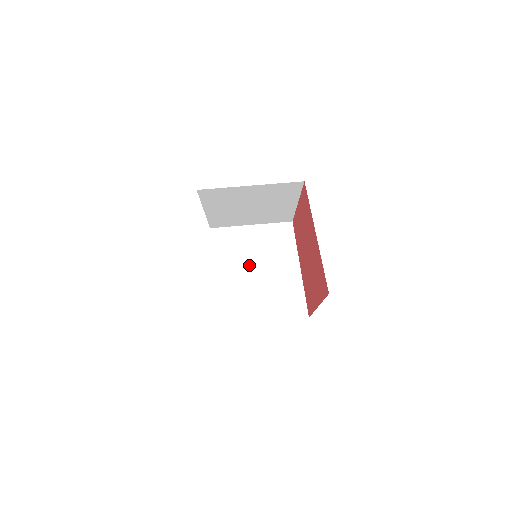
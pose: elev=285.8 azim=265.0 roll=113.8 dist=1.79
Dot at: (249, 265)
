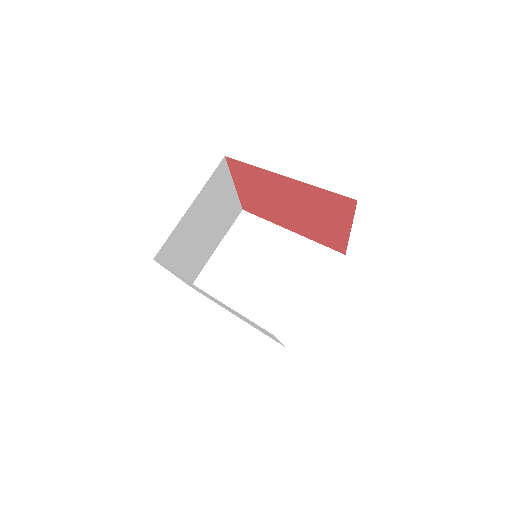
Dot at: (254, 275)
